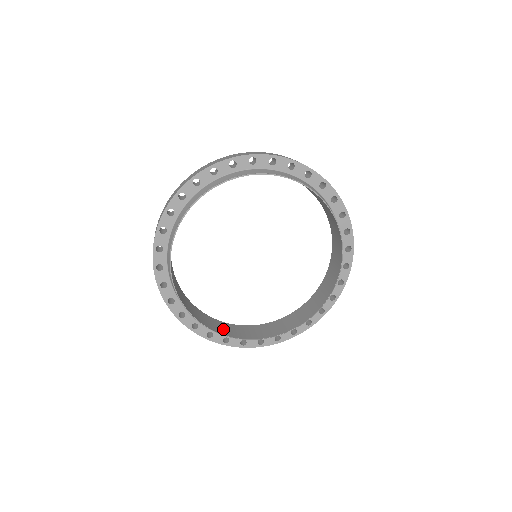
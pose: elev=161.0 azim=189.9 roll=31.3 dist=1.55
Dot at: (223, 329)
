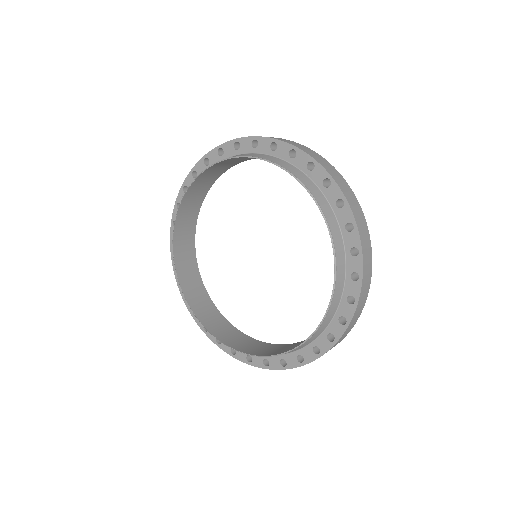
Dot at: (217, 327)
